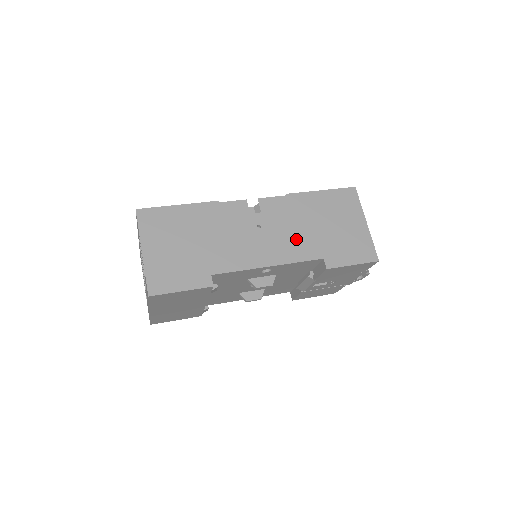
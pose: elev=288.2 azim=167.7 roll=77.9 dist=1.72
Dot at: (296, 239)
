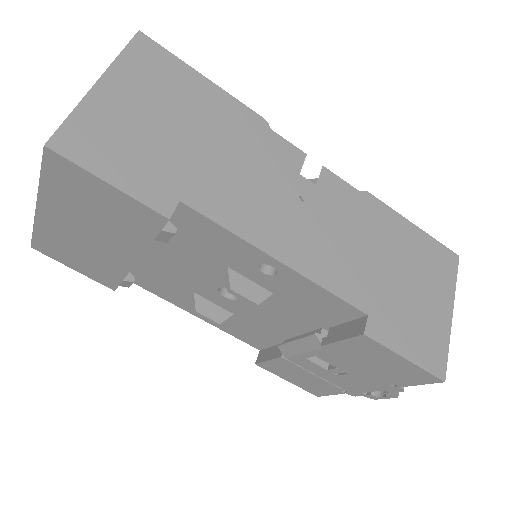
Dot at: (344, 256)
